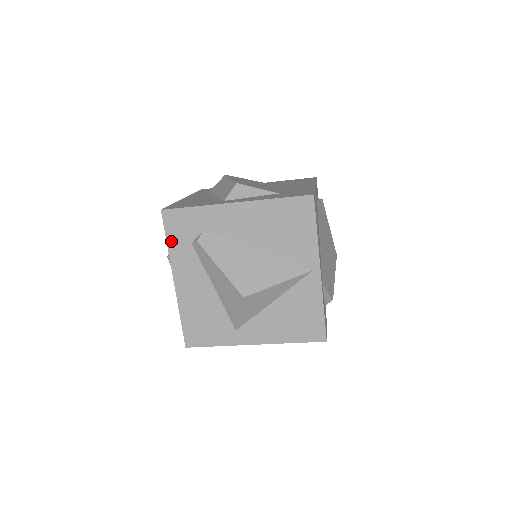
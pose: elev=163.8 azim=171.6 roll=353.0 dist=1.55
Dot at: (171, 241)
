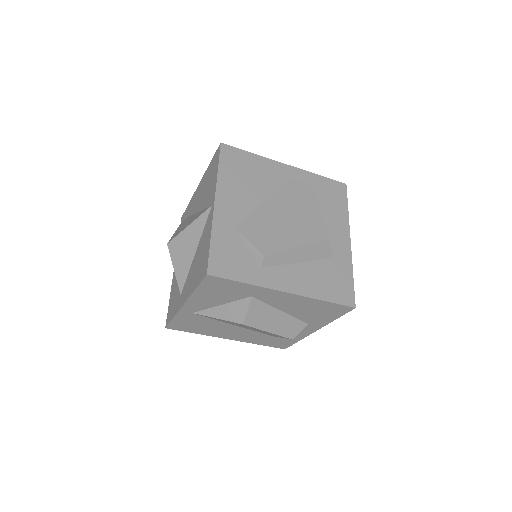
Dot at: occluded
